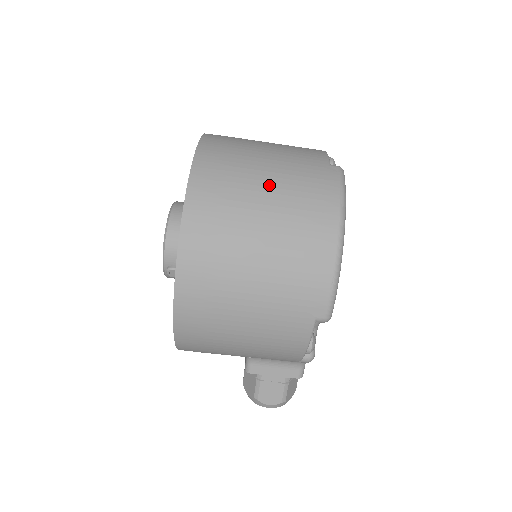
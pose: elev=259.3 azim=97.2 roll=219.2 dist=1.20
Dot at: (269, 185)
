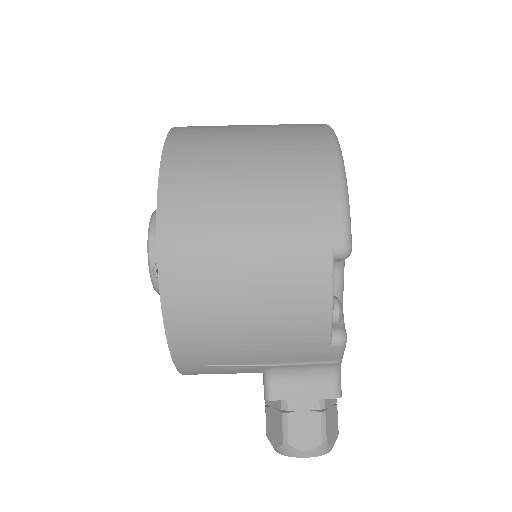
Dot at: (252, 132)
